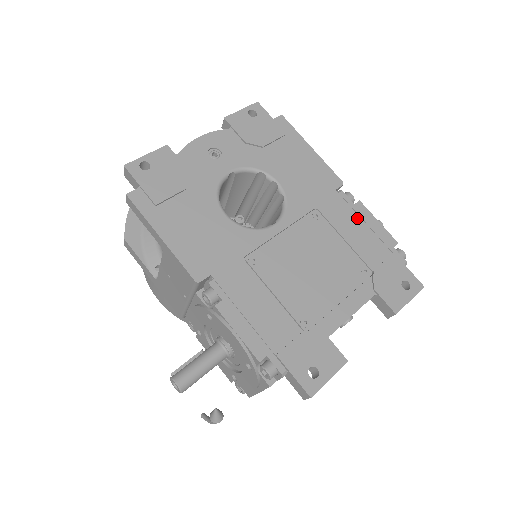
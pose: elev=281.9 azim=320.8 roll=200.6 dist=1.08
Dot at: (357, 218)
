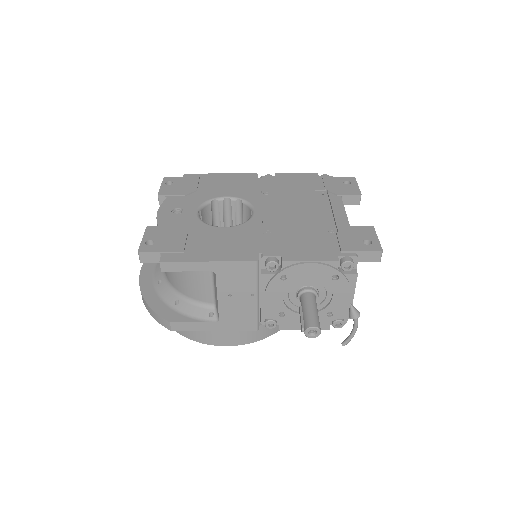
Dot at: (285, 180)
